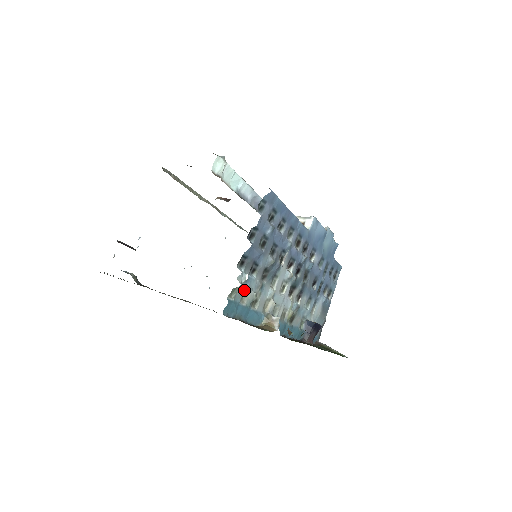
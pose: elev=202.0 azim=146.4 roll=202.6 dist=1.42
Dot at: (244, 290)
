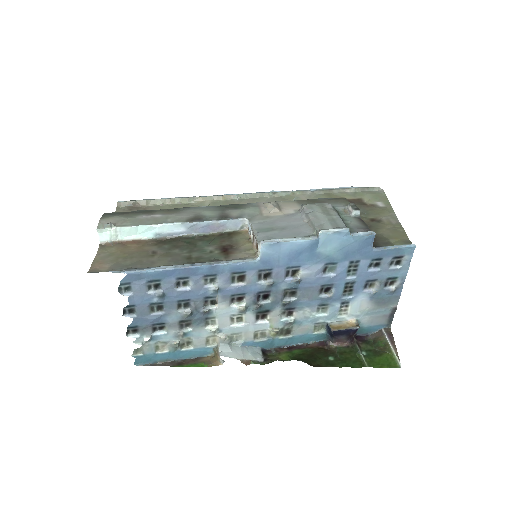
Dot at: (156, 344)
